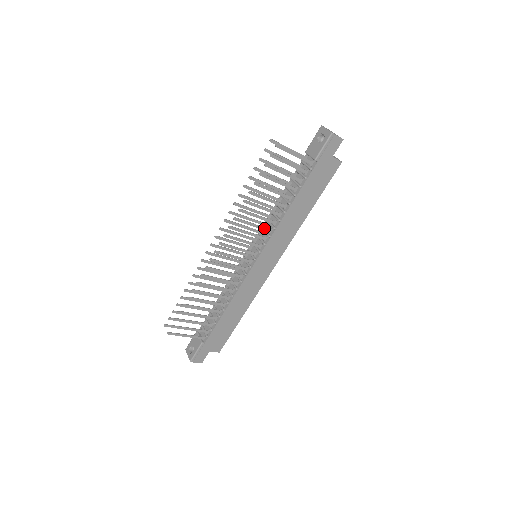
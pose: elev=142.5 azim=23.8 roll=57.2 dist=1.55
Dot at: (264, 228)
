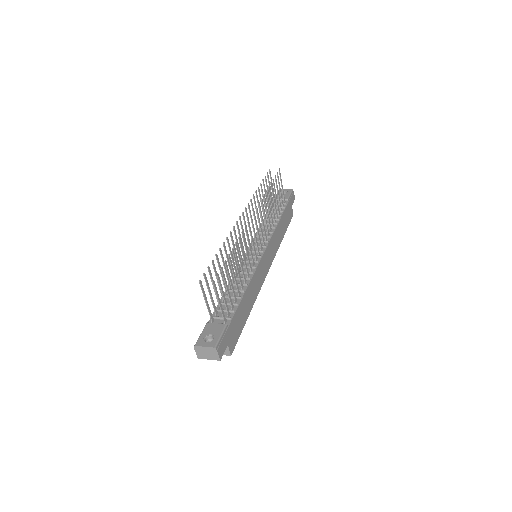
Dot at: (267, 227)
